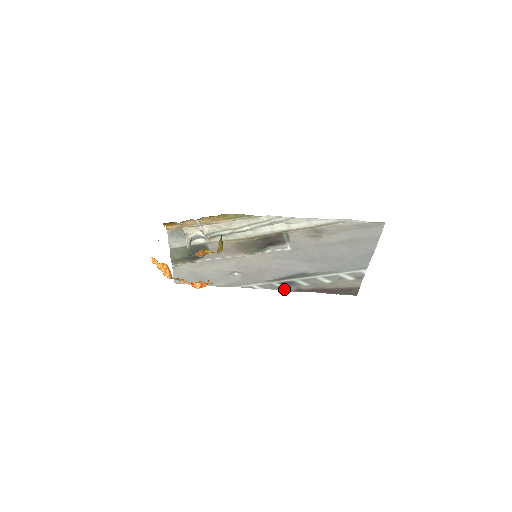
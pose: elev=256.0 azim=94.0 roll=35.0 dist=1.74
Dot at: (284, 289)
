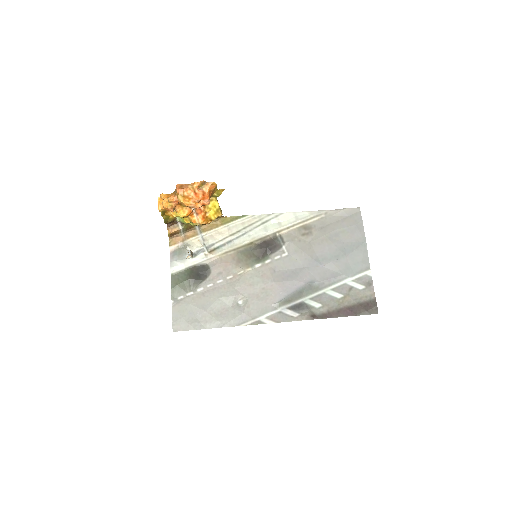
Dot at: (296, 318)
